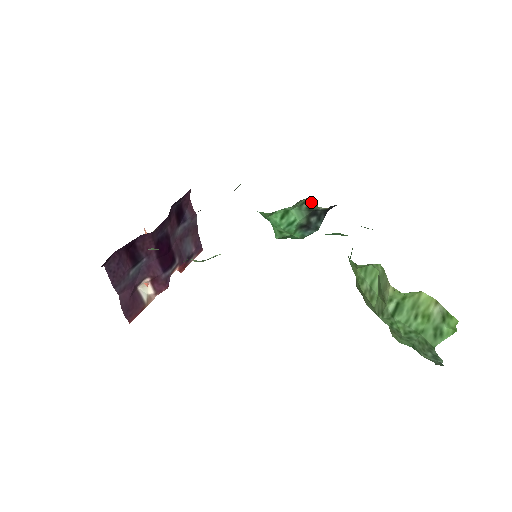
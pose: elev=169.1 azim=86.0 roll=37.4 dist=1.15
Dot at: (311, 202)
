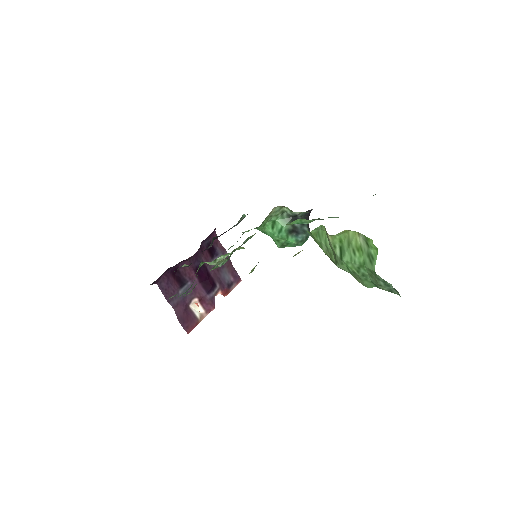
Dot at: (288, 210)
